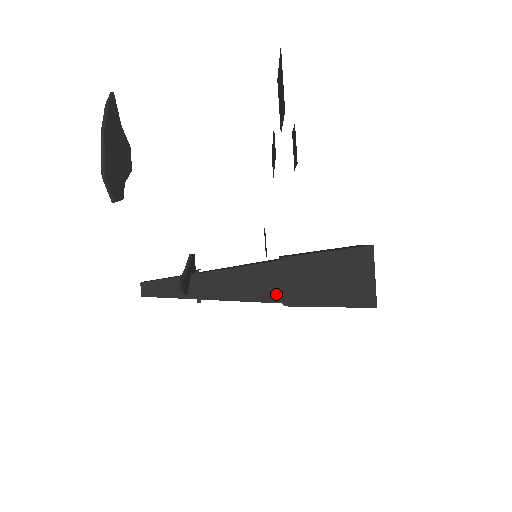
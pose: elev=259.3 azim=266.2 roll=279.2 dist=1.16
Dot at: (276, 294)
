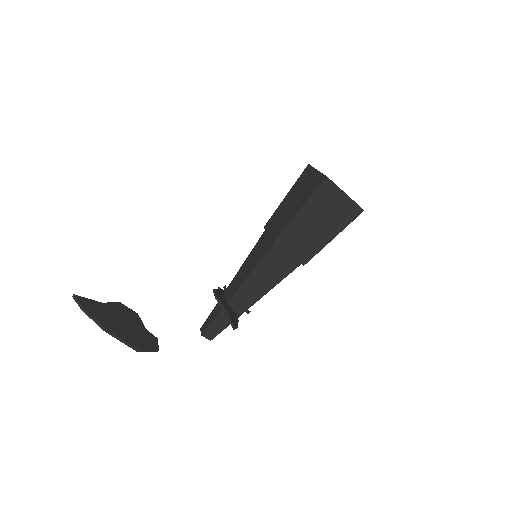
Dot at: (291, 263)
